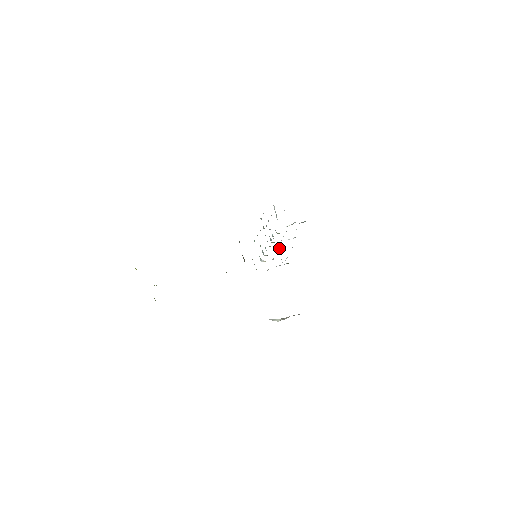
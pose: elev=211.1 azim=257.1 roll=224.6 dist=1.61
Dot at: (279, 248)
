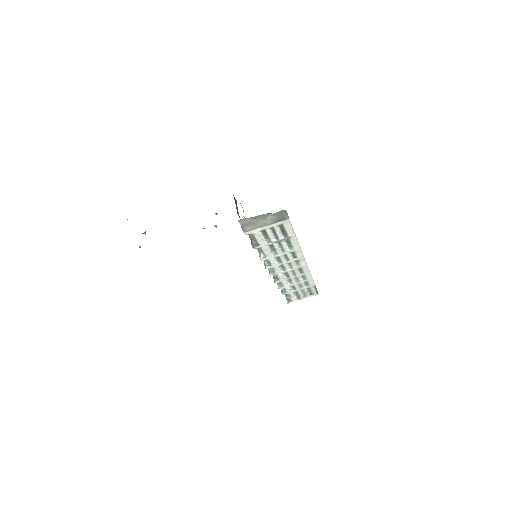
Dot at: (283, 269)
